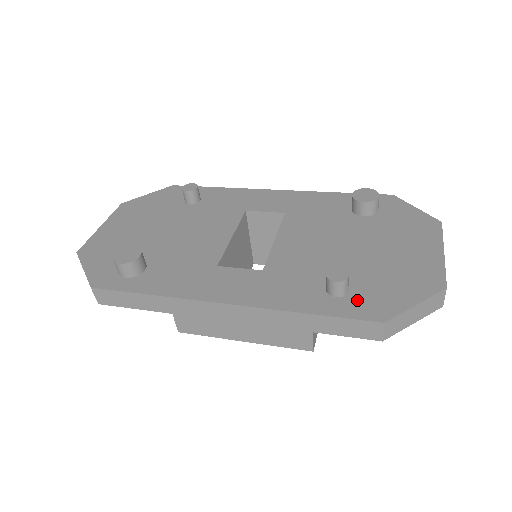
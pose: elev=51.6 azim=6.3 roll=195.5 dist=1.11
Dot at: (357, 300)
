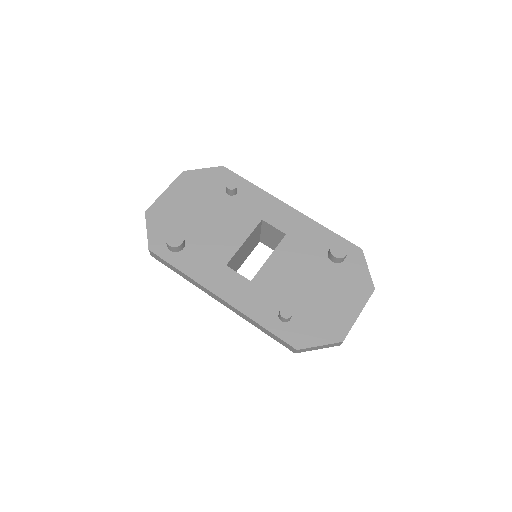
Dot at: (291, 328)
